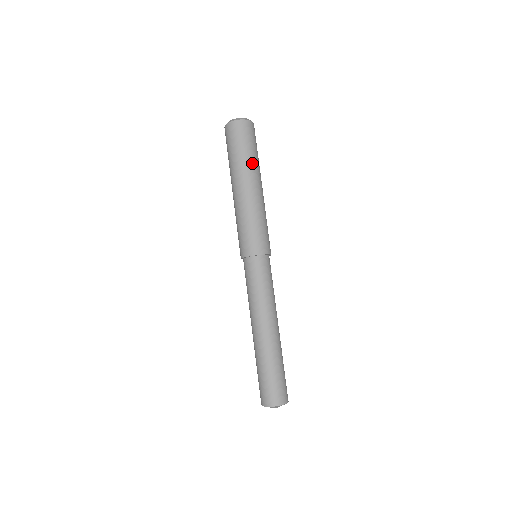
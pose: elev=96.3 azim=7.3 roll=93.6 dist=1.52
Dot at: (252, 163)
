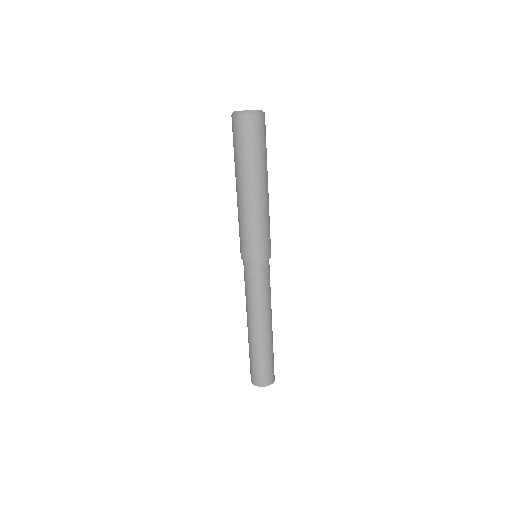
Dot at: (252, 166)
